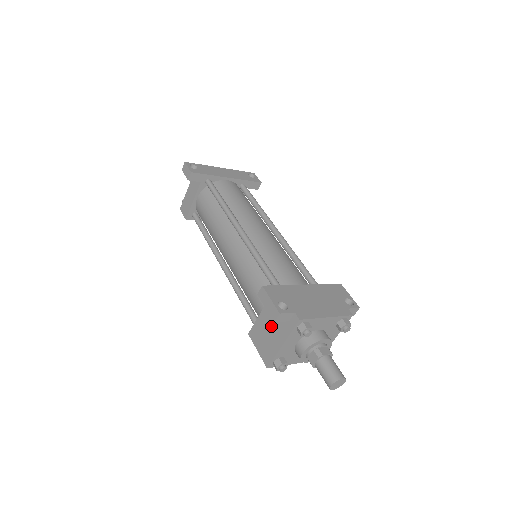
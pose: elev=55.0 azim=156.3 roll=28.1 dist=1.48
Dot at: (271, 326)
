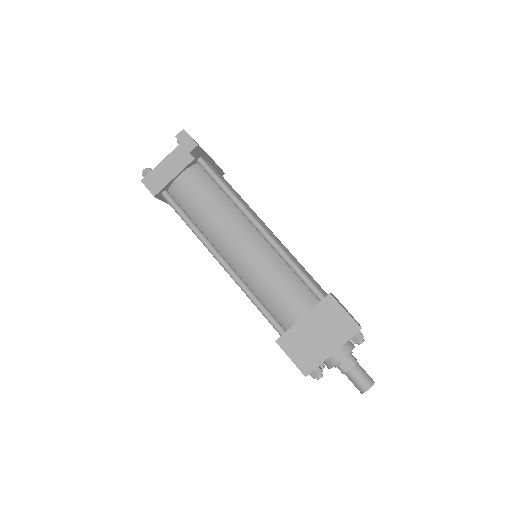
Dot at: (317, 334)
